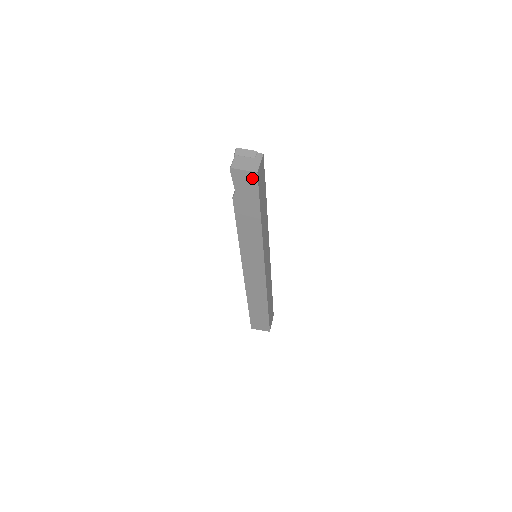
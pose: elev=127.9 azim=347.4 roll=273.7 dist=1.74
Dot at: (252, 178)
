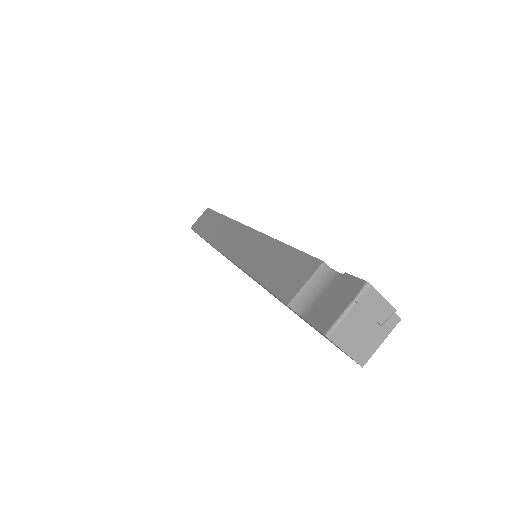
Dot at: occluded
